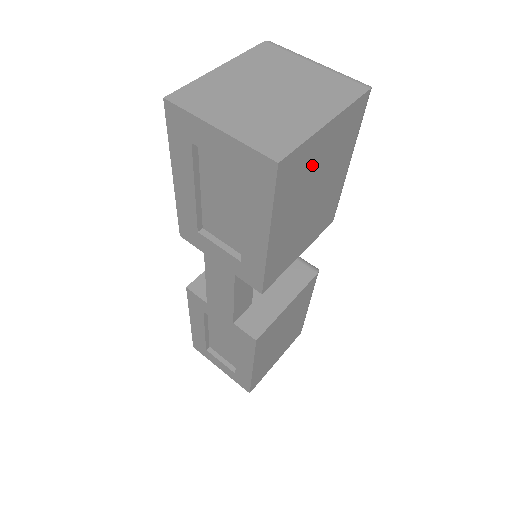
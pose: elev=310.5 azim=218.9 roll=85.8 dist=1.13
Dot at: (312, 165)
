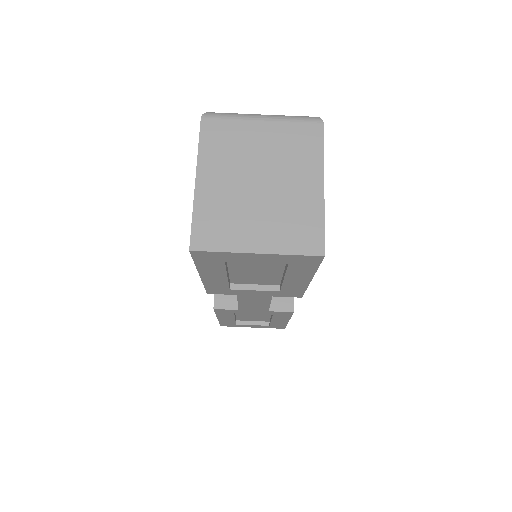
Dot at: occluded
